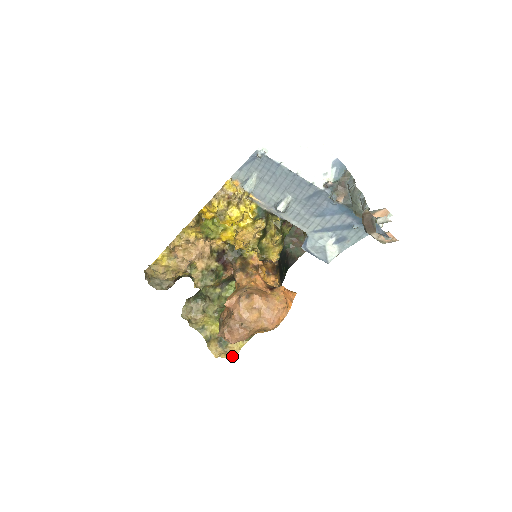
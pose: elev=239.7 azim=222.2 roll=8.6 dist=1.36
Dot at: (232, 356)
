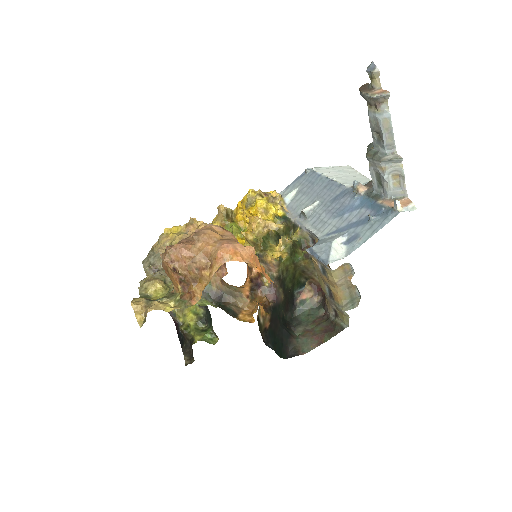
Dot at: (149, 308)
